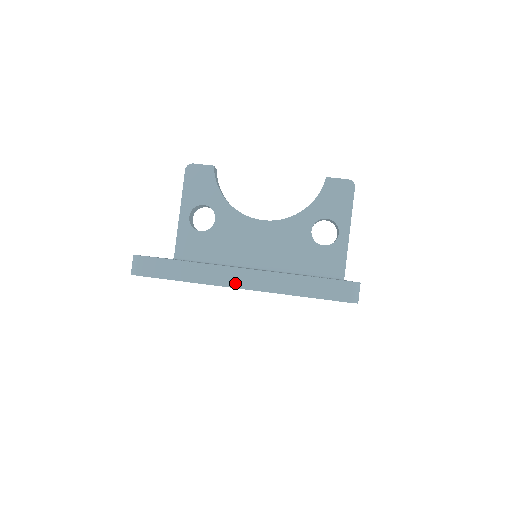
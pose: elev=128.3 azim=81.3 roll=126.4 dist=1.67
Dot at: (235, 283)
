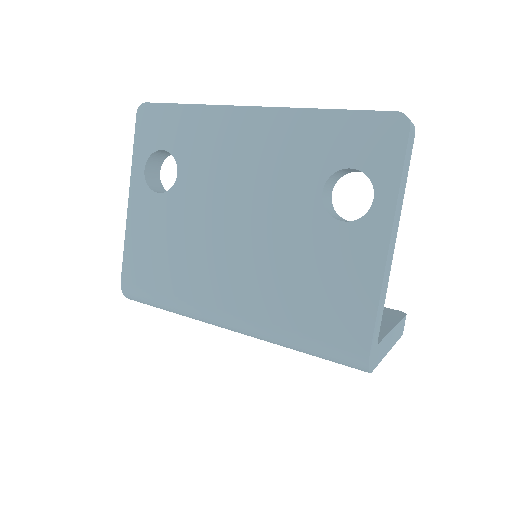
Dot at: (249, 107)
